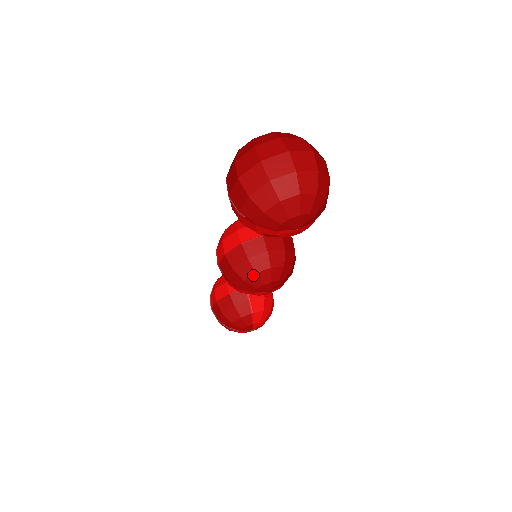
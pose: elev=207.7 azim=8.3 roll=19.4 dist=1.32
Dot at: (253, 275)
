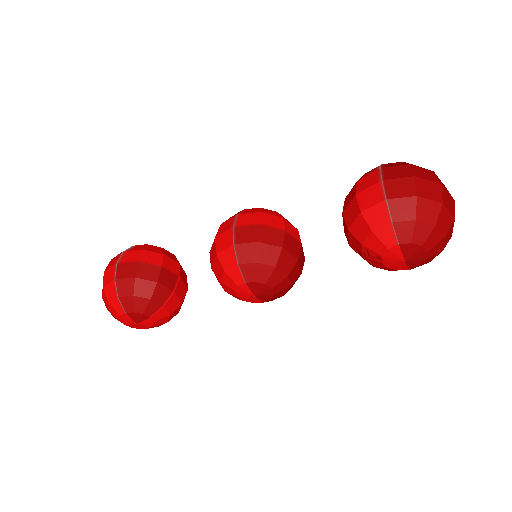
Dot at: (271, 266)
